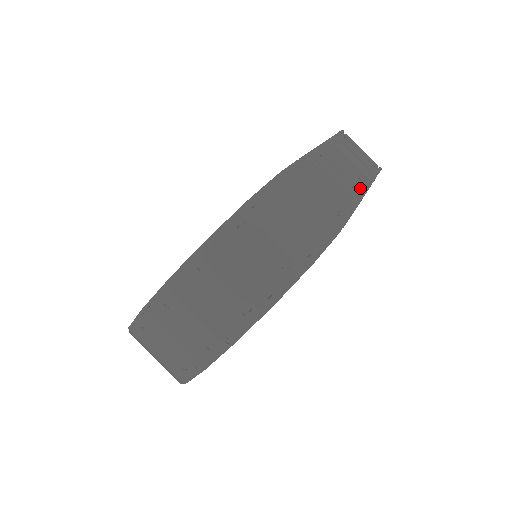
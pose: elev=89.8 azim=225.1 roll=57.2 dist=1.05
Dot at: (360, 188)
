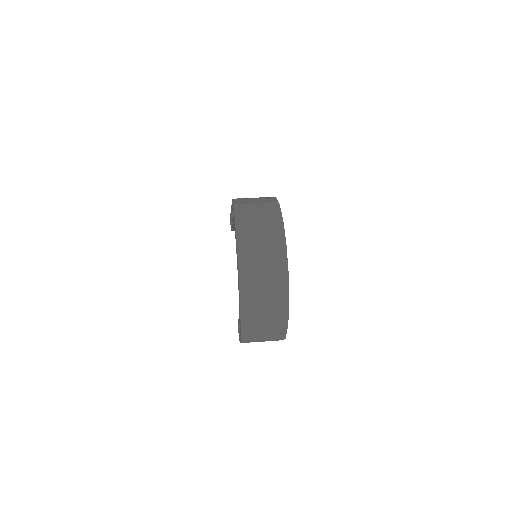
Dot at: occluded
